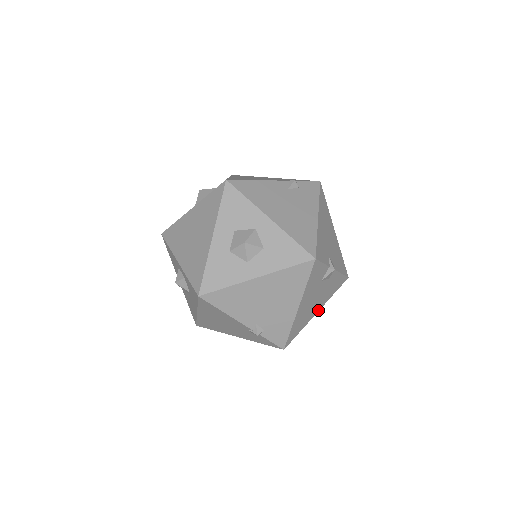
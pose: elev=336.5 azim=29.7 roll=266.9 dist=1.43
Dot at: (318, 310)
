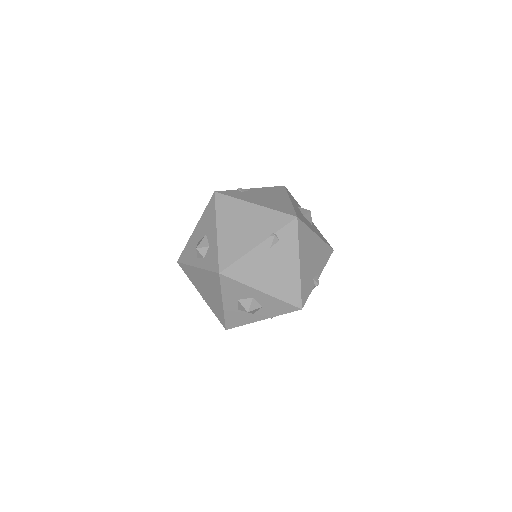
Dot at: occluded
